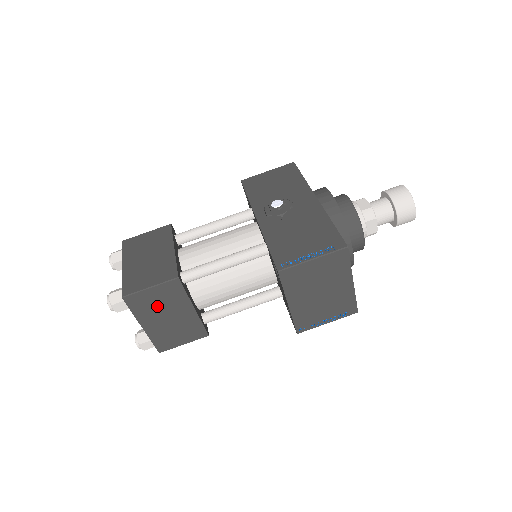
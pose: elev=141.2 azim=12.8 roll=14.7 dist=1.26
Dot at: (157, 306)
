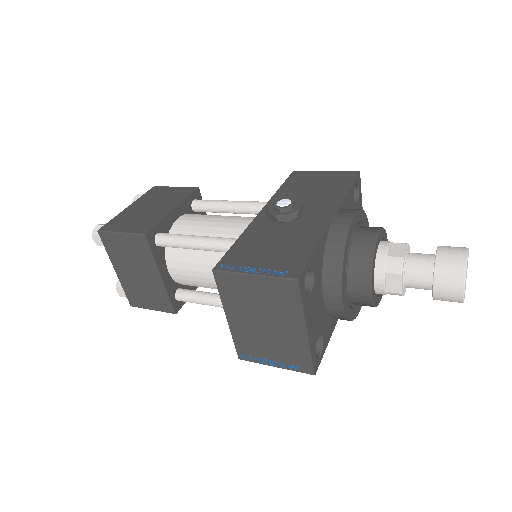
Dot at: (127, 256)
